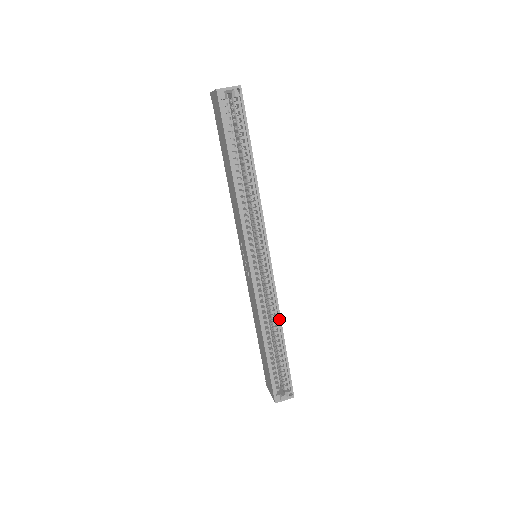
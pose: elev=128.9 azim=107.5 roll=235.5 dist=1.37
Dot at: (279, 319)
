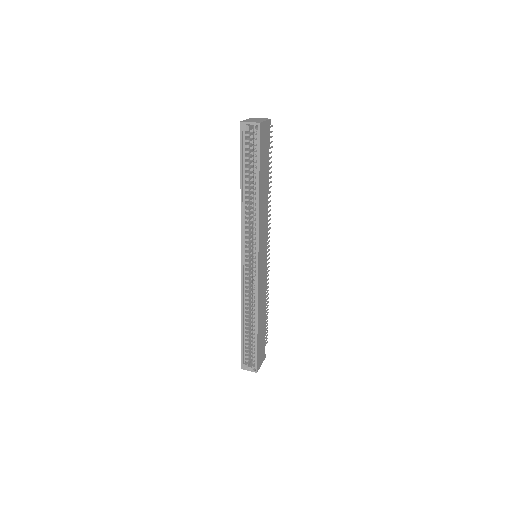
Dot at: (256, 311)
